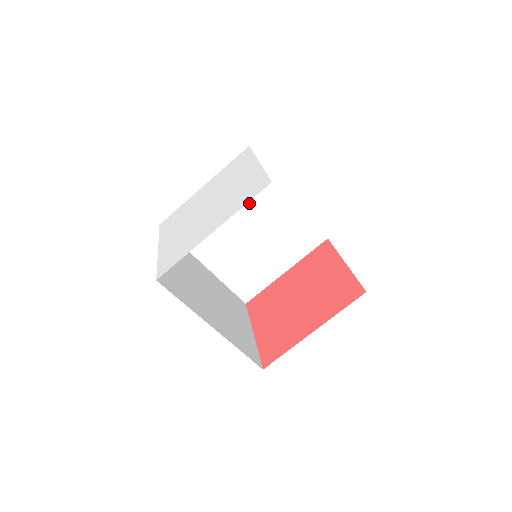
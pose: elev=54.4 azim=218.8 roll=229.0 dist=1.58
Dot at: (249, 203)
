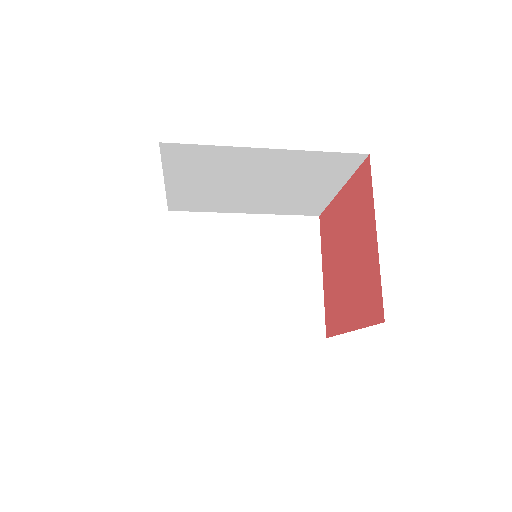
Dot at: (227, 172)
